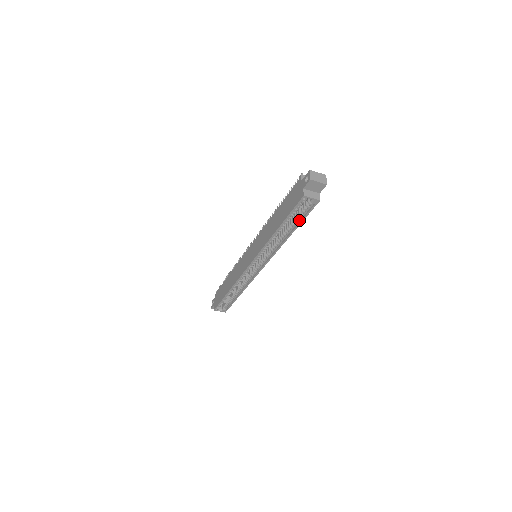
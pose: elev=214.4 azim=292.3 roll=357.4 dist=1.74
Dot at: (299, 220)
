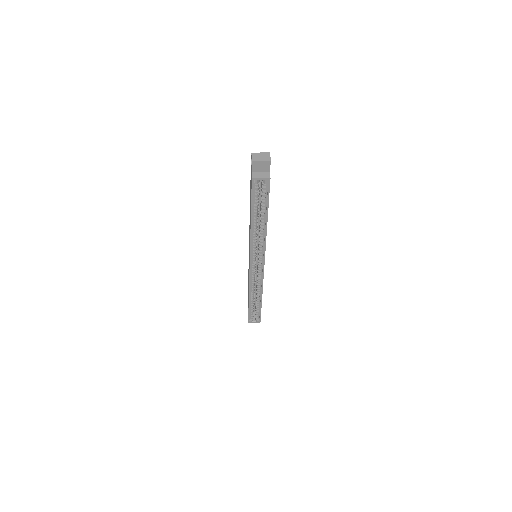
Dot at: (266, 205)
